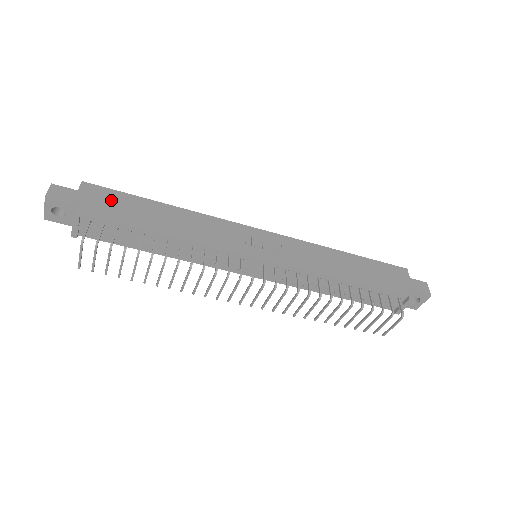
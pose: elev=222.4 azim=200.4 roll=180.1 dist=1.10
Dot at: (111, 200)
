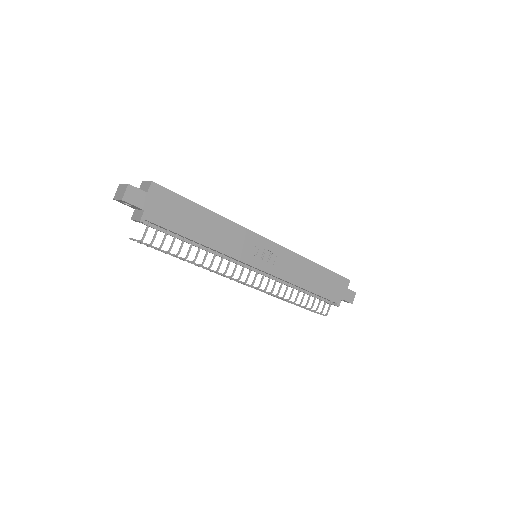
Dot at: (170, 205)
